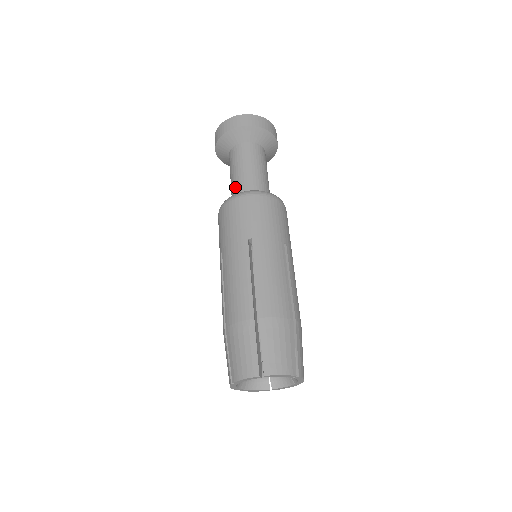
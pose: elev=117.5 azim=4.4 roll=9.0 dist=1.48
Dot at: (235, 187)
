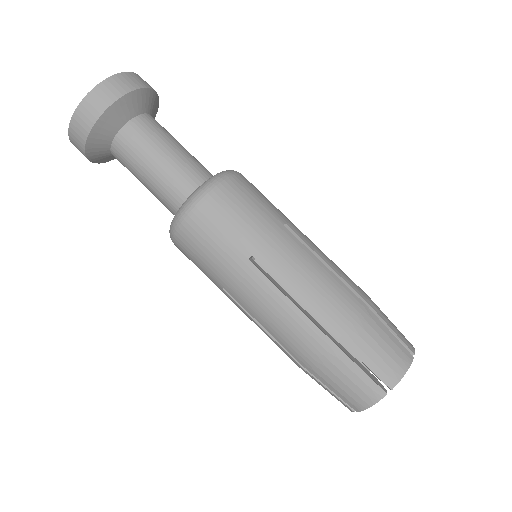
Dot at: occluded
